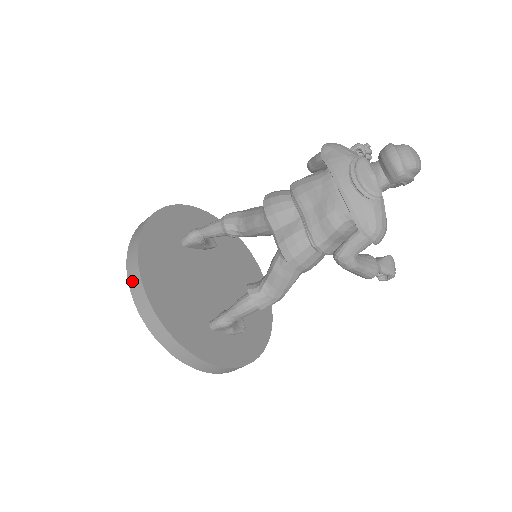
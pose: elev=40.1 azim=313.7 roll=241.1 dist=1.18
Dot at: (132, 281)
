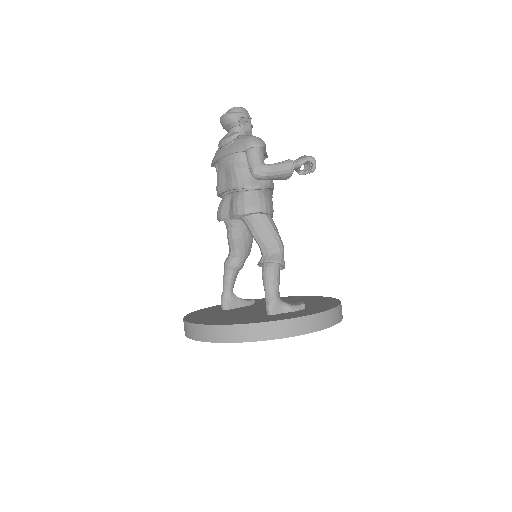
Dot at: (190, 334)
